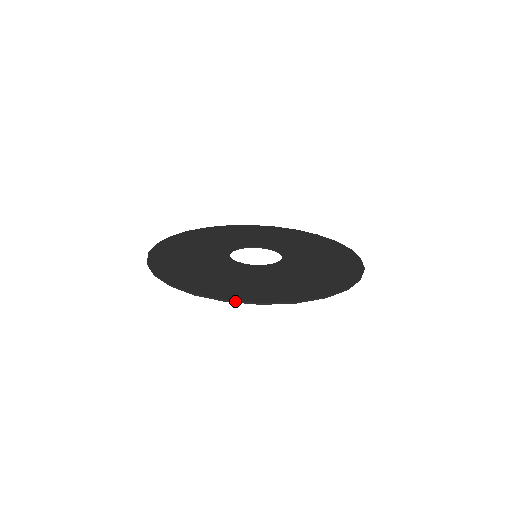
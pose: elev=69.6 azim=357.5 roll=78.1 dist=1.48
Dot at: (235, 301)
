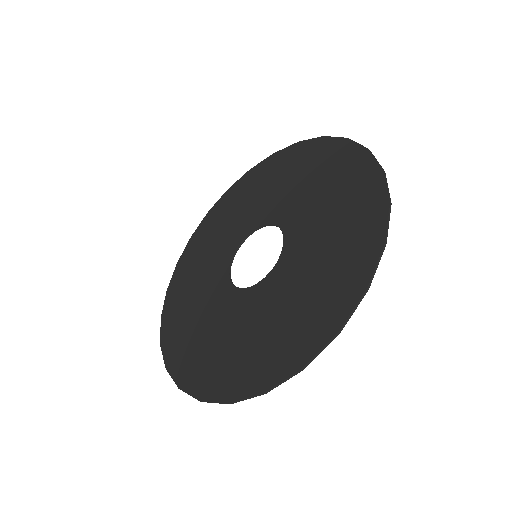
Dot at: (273, 387)
